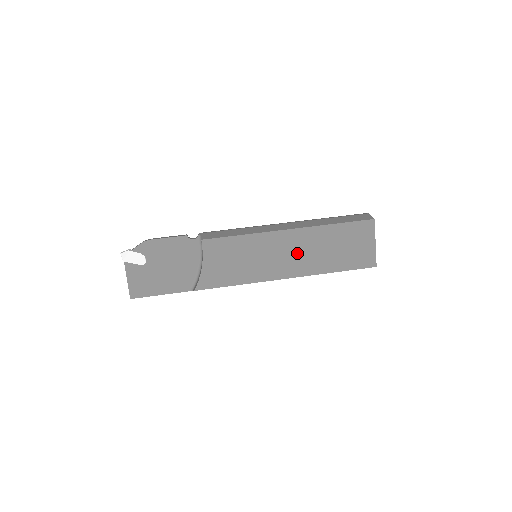
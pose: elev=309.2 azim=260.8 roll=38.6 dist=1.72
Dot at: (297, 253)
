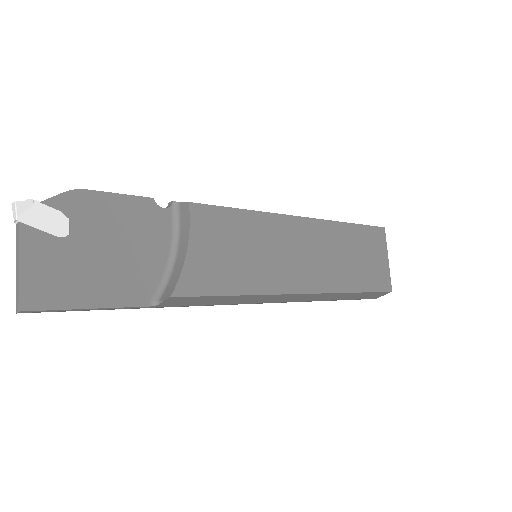
Dot at: (314, 255)
